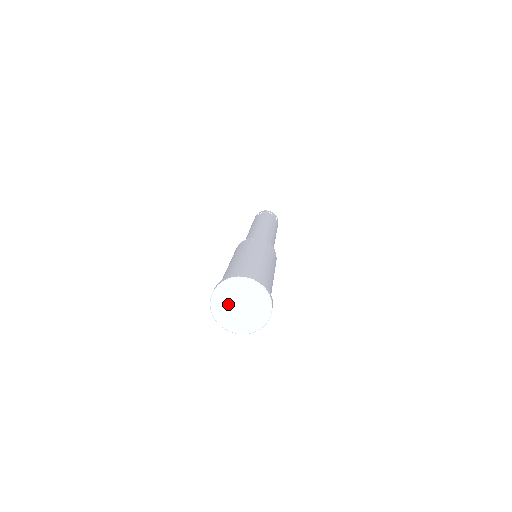
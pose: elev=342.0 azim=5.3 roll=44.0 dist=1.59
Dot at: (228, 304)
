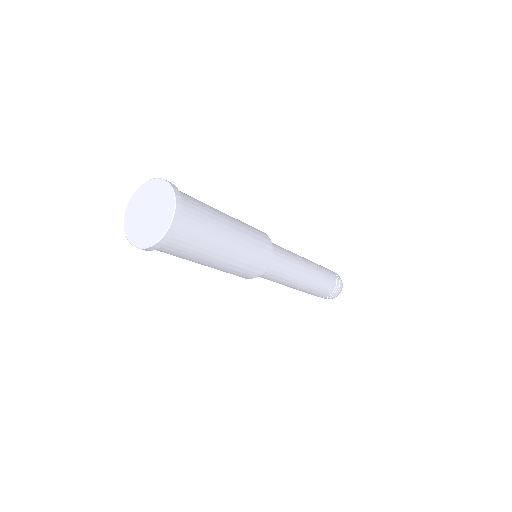
Dot at: (143, 202)
